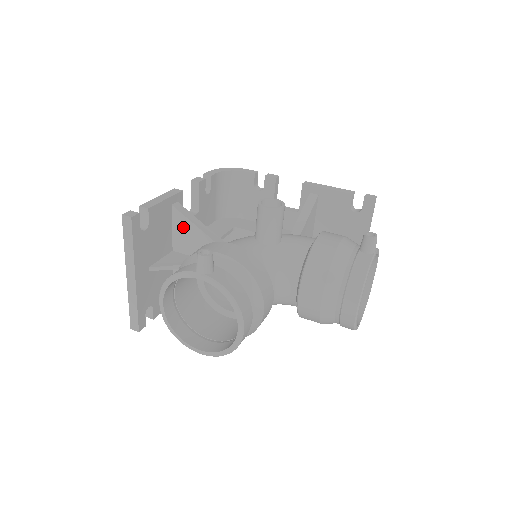
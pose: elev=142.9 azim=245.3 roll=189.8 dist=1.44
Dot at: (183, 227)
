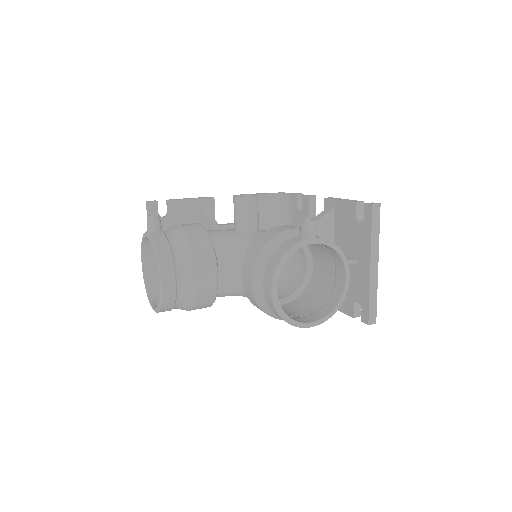
Dot at: (203, 224)
